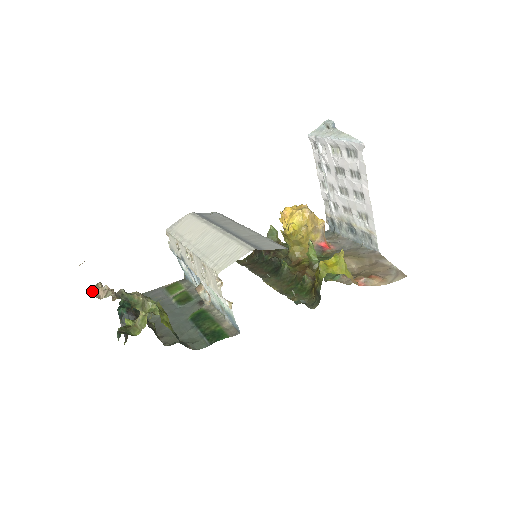
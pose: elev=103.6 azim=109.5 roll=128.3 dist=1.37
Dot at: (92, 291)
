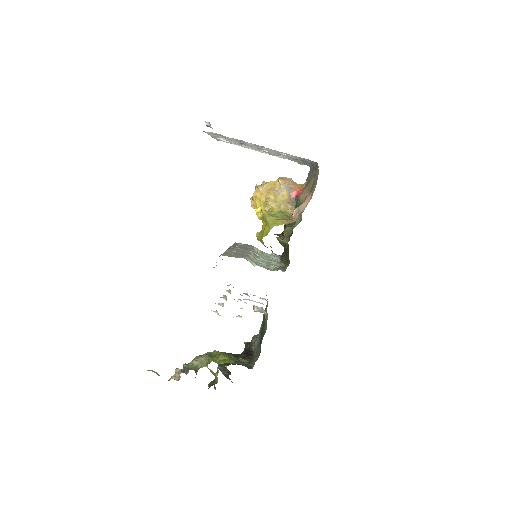
Dot at: occluded
